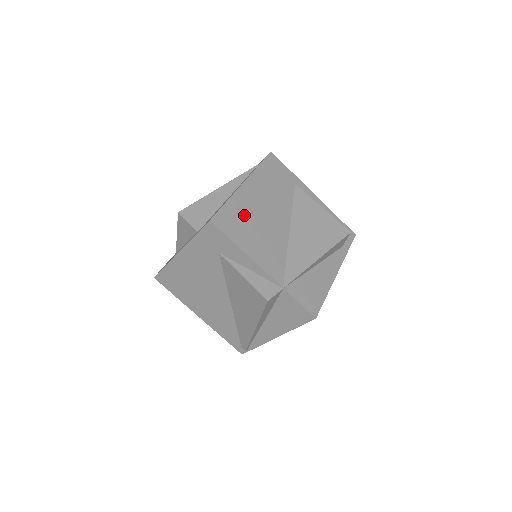
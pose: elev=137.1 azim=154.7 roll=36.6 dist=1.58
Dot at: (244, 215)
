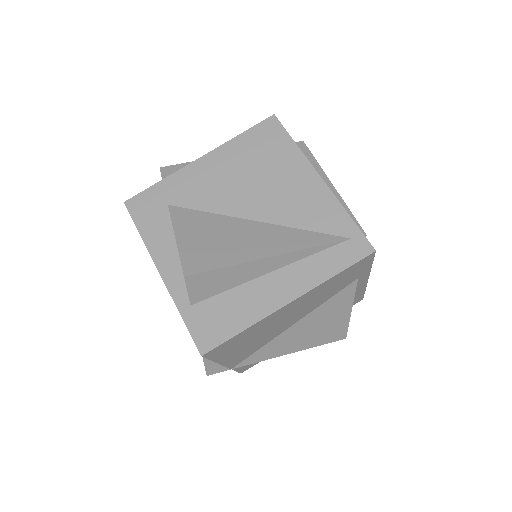
Dot at: (252, 334)
